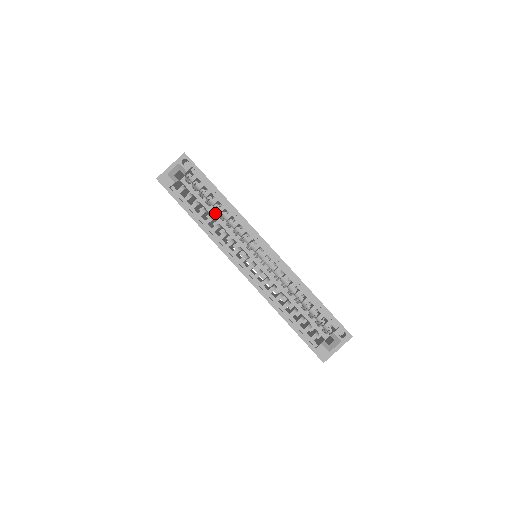
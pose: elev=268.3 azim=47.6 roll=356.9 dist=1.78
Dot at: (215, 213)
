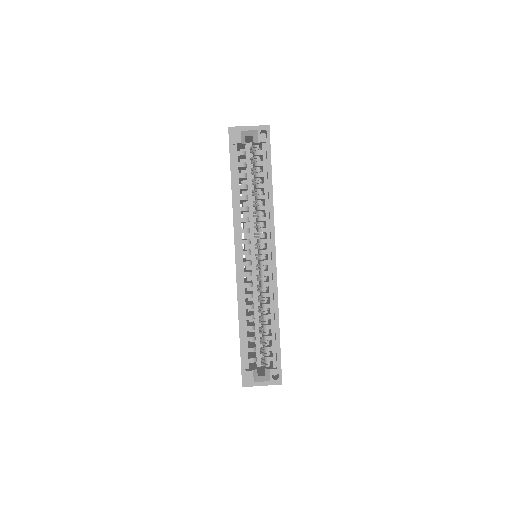
Dot at: (252, 195)
